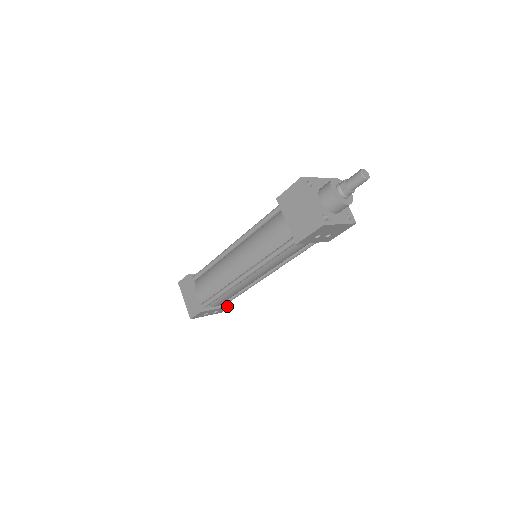
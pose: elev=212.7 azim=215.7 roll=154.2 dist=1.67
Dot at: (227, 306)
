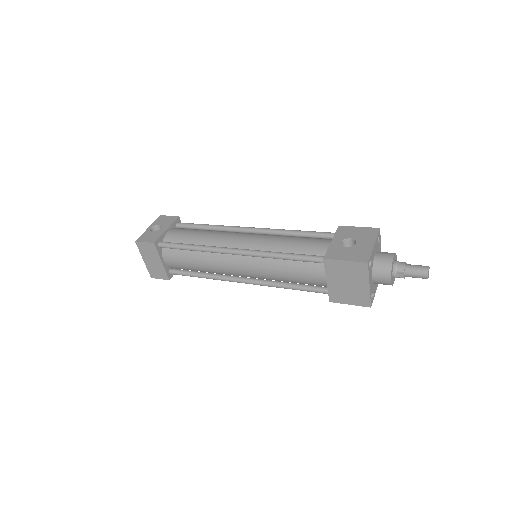
Dot at: occluded
